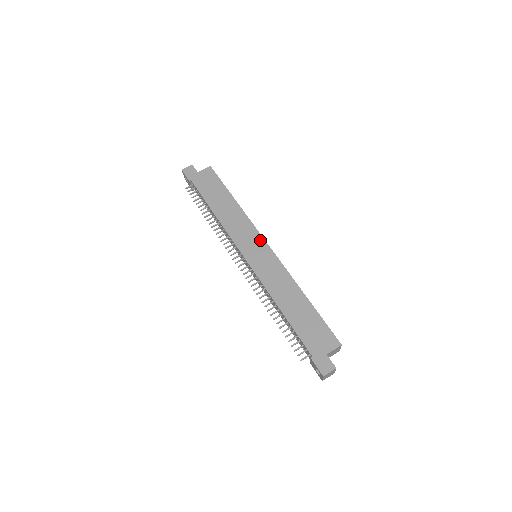
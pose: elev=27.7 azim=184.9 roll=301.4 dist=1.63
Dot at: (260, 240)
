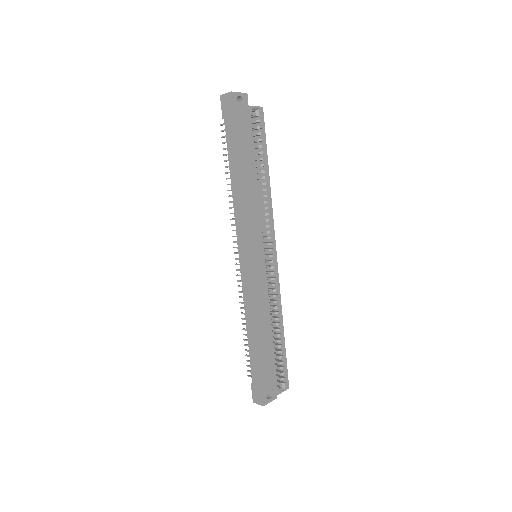
Dot at: (257, 248)
